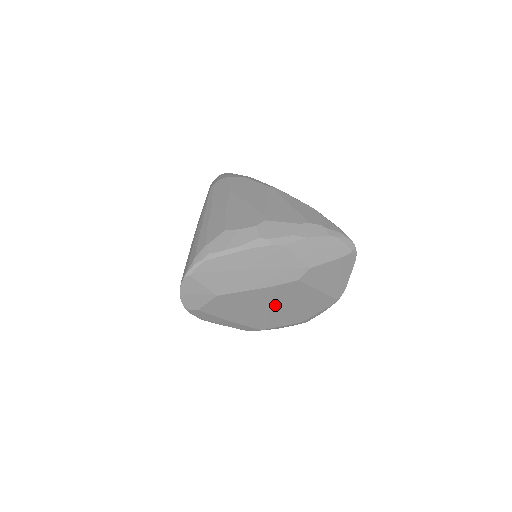
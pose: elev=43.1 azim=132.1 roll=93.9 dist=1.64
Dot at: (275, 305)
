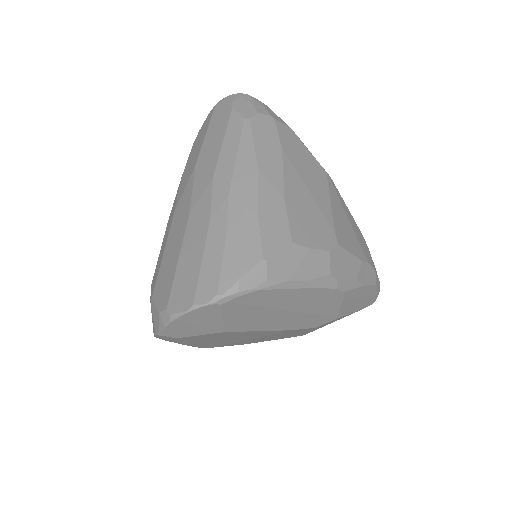
Dot at: (257, 338)
